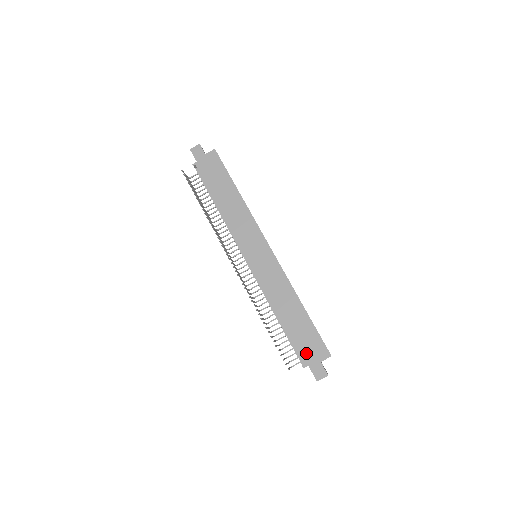
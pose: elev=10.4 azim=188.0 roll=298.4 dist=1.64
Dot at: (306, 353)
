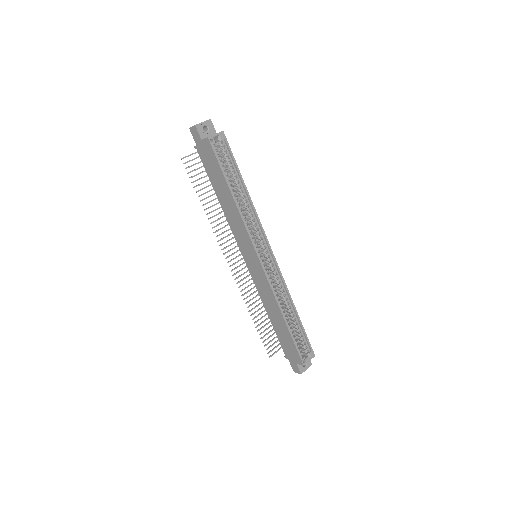
Dot at: (287, 351)
